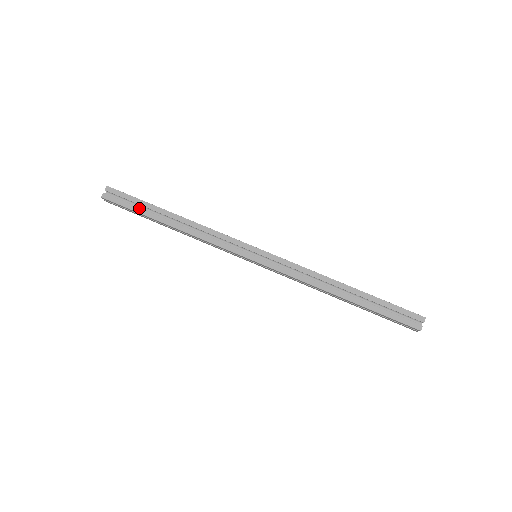
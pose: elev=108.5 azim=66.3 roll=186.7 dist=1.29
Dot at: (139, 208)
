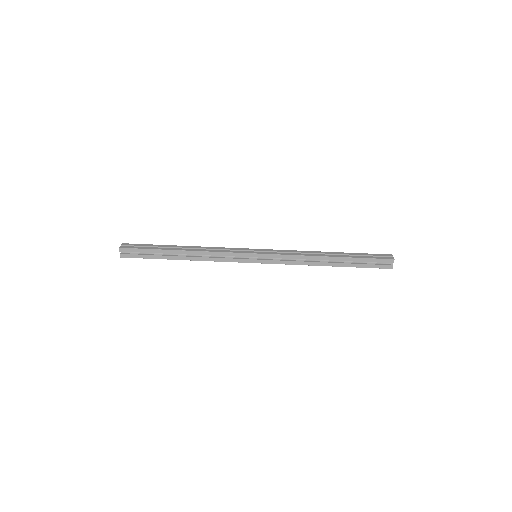
Dot at: (153, 247)
